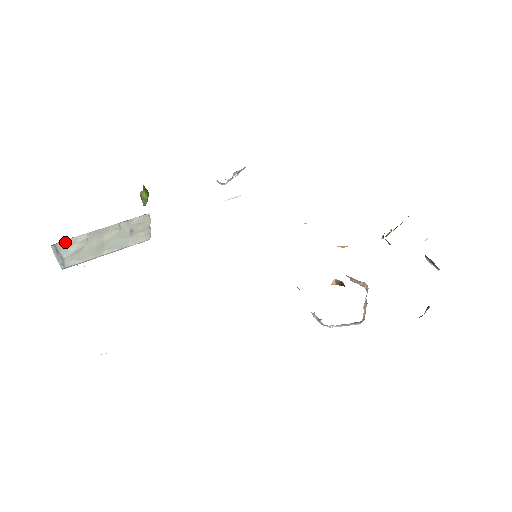
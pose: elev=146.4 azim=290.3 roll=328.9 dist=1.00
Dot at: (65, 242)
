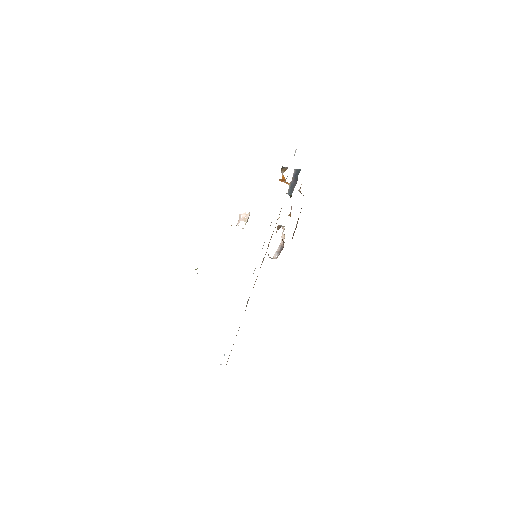
Dot at: occluded
